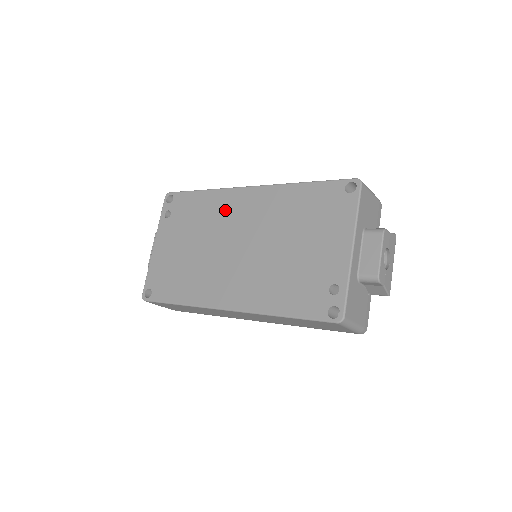
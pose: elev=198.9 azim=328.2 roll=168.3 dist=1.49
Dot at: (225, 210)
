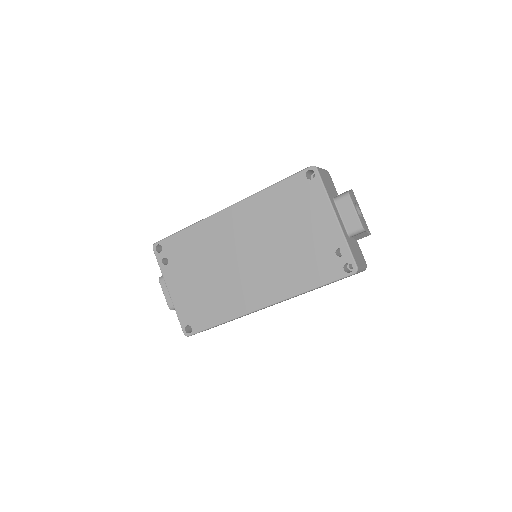
Dot at: (216, 235)
